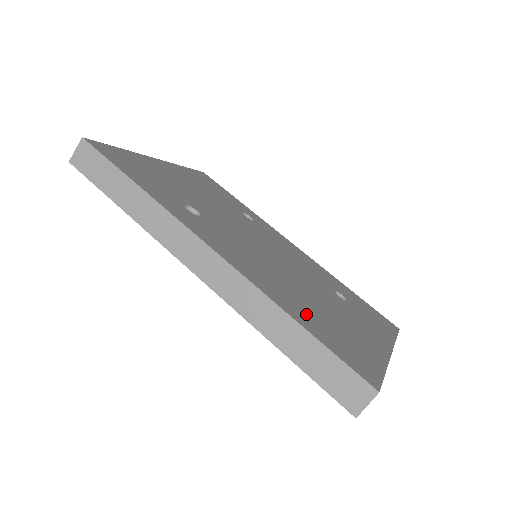
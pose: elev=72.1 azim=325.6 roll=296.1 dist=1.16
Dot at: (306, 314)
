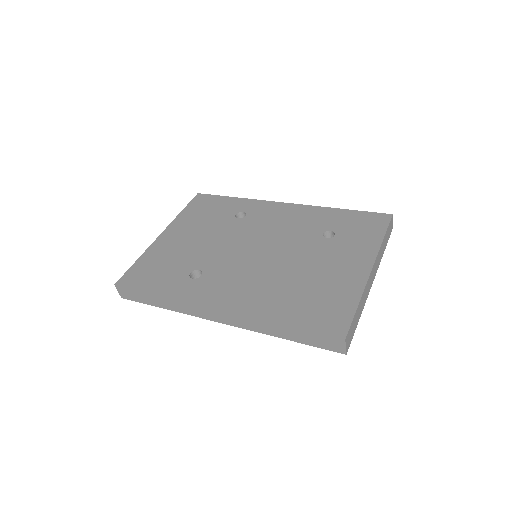
Dot at: (289, 306)
